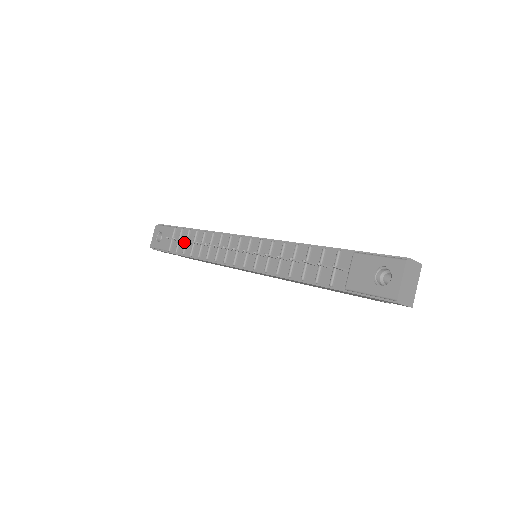
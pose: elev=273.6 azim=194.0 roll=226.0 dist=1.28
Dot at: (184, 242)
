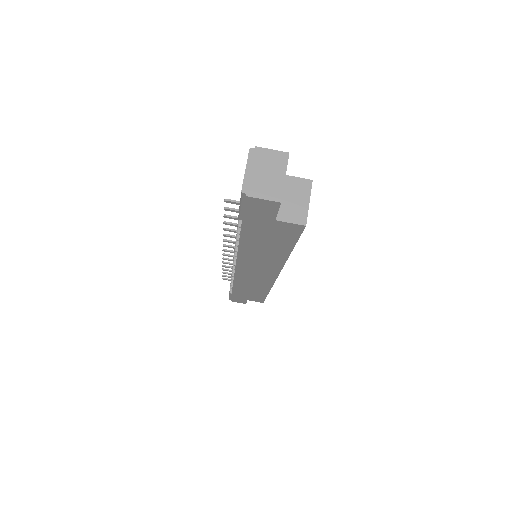
Dot at: occluded
